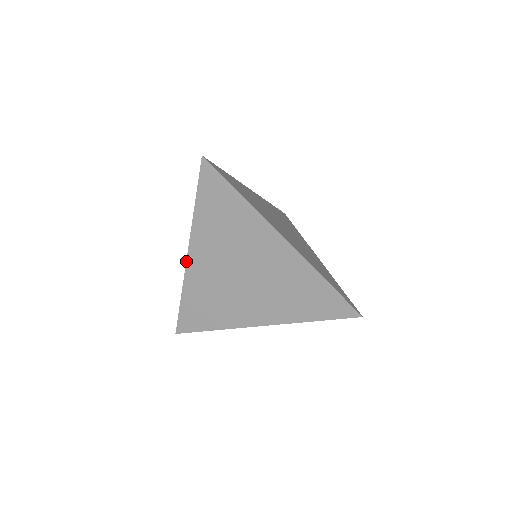
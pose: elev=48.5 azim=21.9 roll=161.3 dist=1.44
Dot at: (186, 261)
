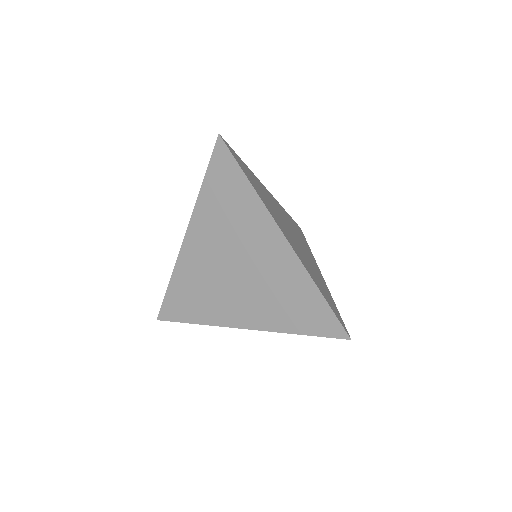
Dot at: (182, 243)
